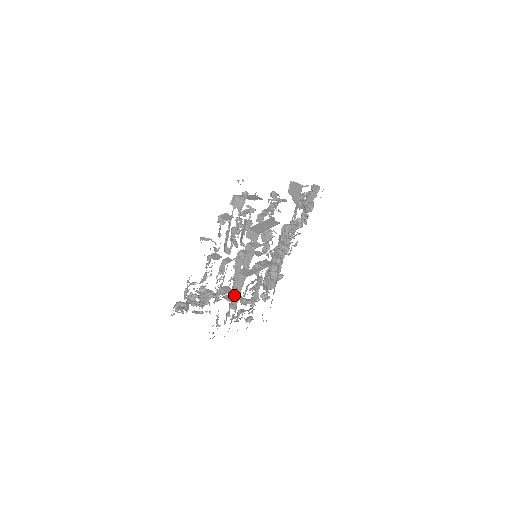
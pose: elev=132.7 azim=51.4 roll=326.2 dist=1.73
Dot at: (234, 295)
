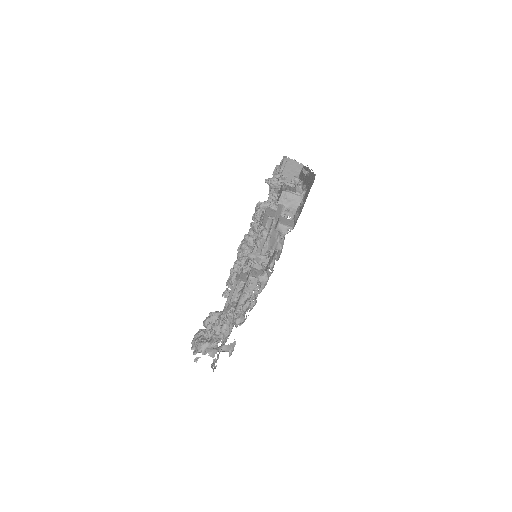
Dot at: occluded
